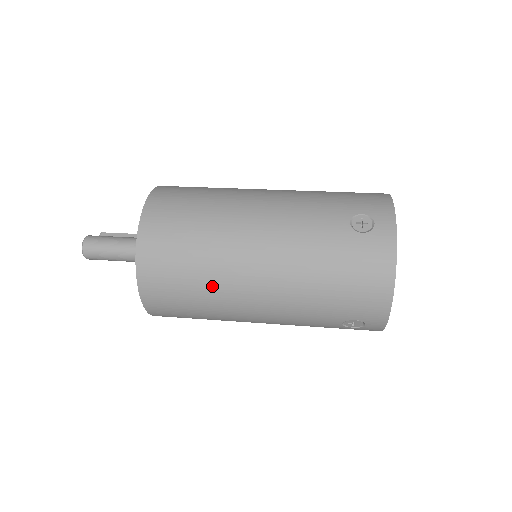
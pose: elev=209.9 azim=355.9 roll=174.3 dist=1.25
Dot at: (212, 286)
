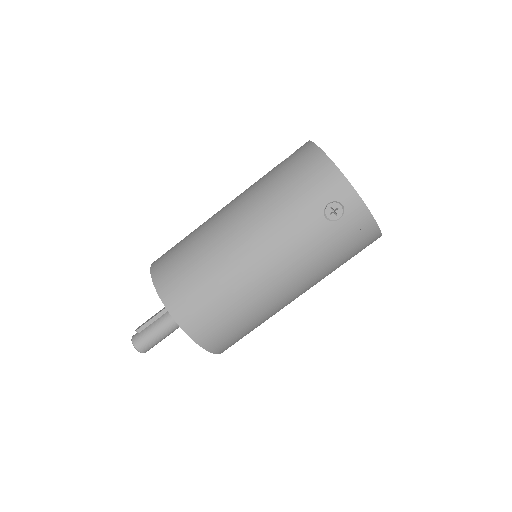
Dot at: (264, 318)
